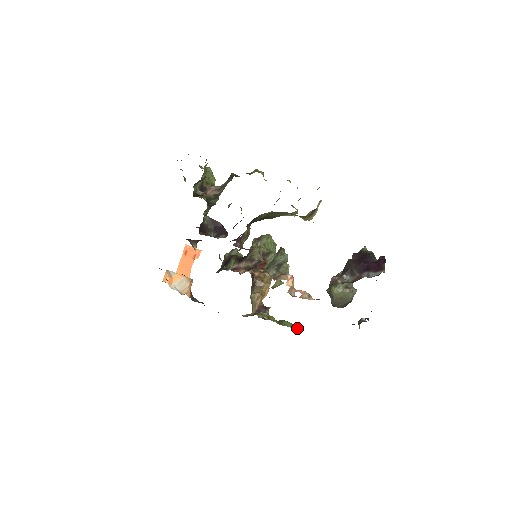
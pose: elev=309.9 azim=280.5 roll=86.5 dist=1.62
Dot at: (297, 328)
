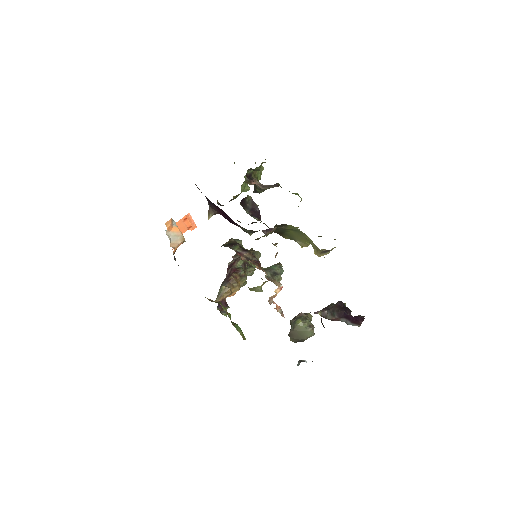
Dot at: (243, 337)
